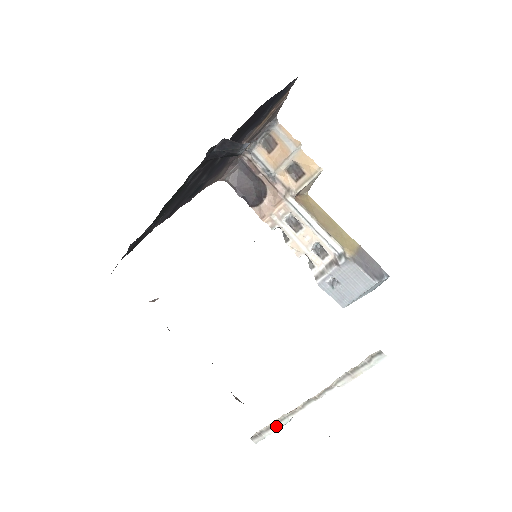
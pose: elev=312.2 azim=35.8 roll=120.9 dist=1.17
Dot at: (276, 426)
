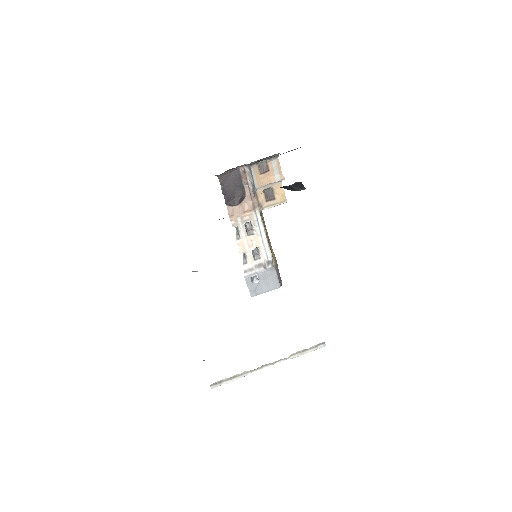
Dot at: (235, 378)
